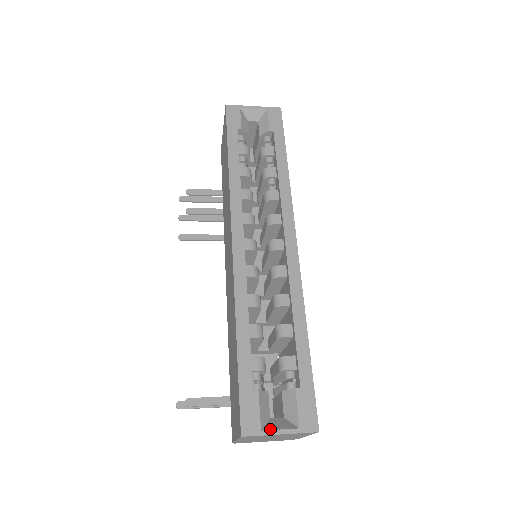
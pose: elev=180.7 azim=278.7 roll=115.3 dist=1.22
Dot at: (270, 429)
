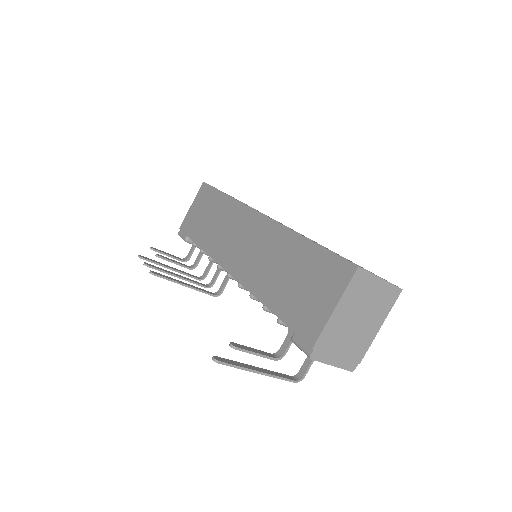
Dot at: (372, 274)
